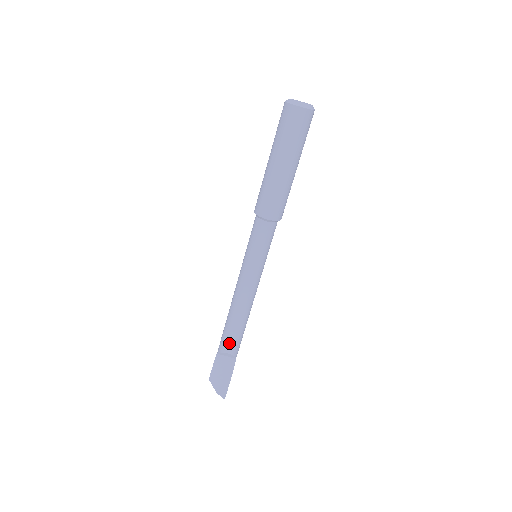
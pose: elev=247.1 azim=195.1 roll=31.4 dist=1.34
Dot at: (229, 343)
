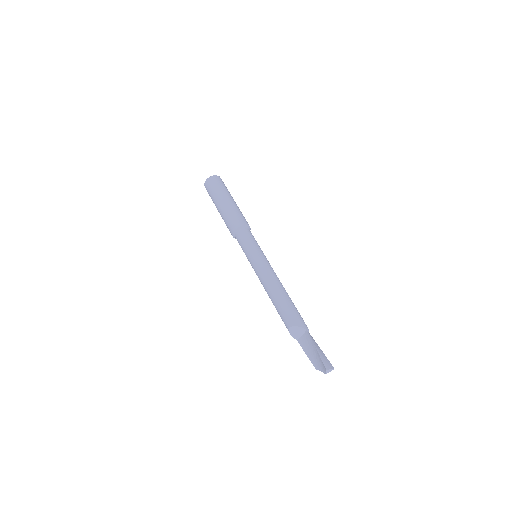
Dot at: (284, 320)
